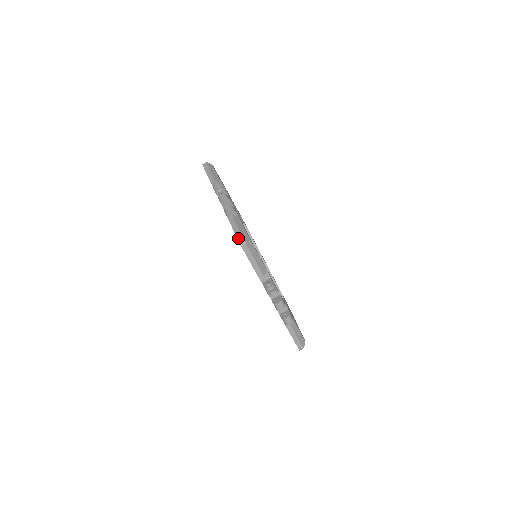
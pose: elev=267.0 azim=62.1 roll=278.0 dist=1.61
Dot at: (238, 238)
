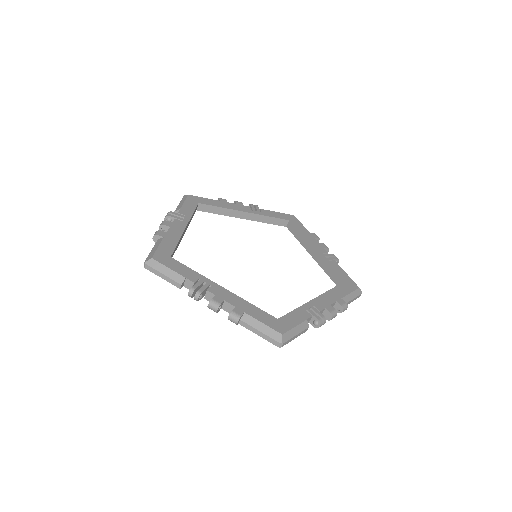
Dot at: occluded
